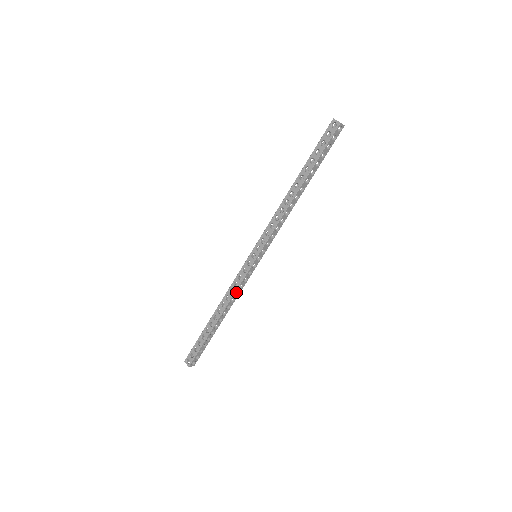
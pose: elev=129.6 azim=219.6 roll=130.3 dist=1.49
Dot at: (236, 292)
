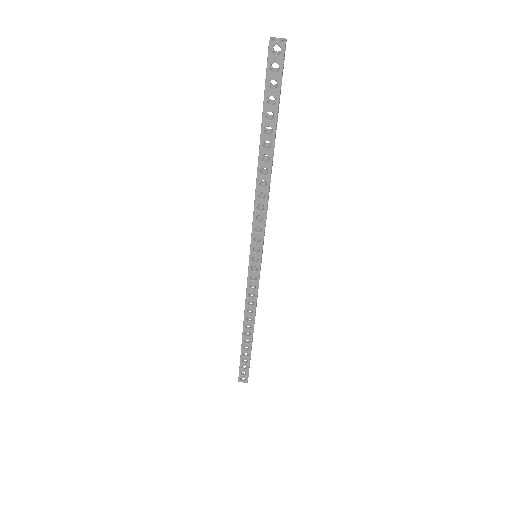
Dot at: (256, 301)
